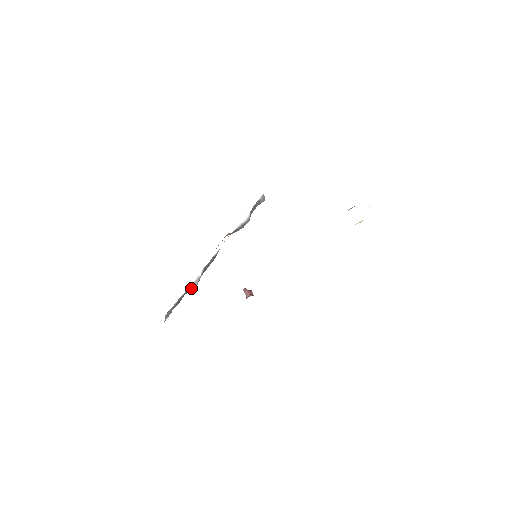
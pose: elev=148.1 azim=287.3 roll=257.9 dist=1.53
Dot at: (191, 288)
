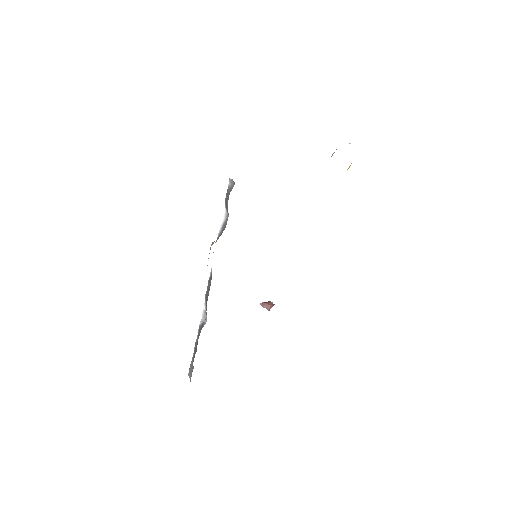
Dot at: (201, 327)
